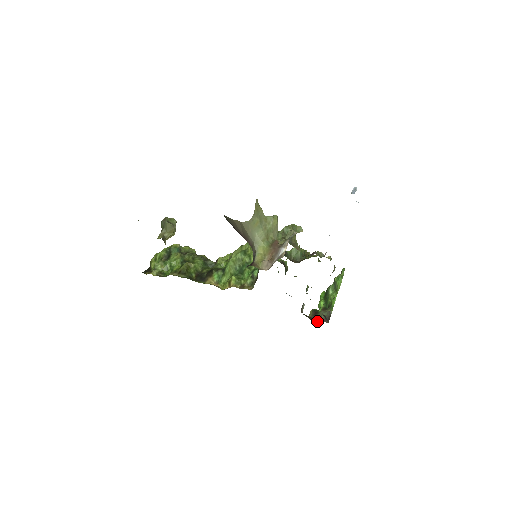
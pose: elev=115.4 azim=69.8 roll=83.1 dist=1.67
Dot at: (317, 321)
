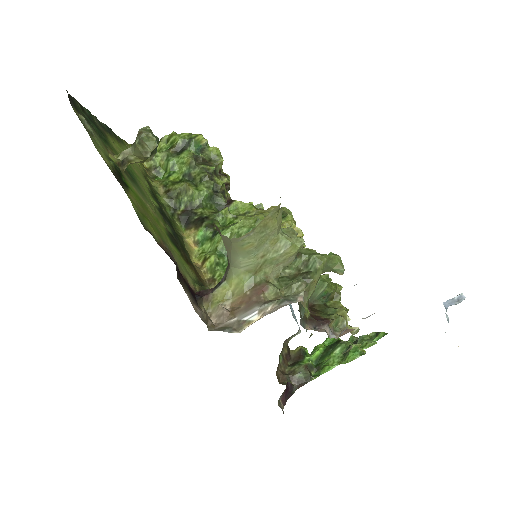
Dot at: (285, 376)
